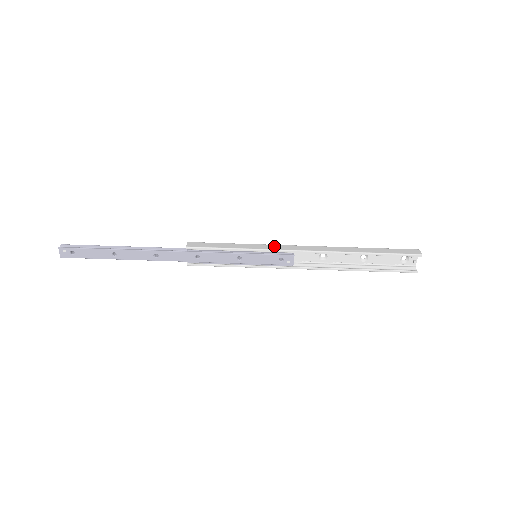
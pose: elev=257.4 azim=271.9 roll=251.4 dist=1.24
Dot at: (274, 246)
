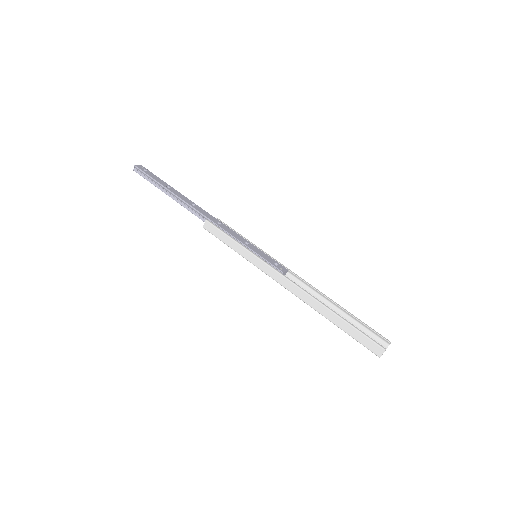
Dot at: occluded
